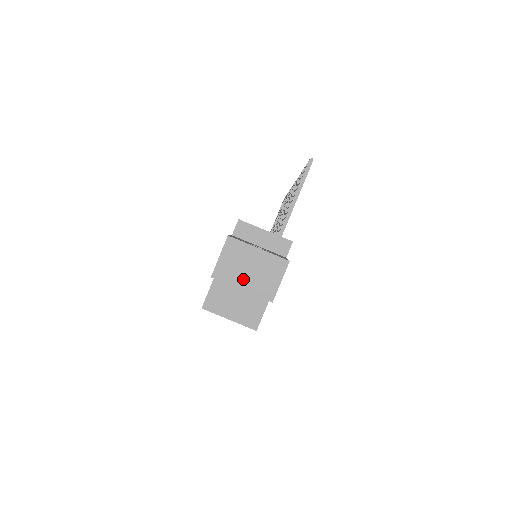
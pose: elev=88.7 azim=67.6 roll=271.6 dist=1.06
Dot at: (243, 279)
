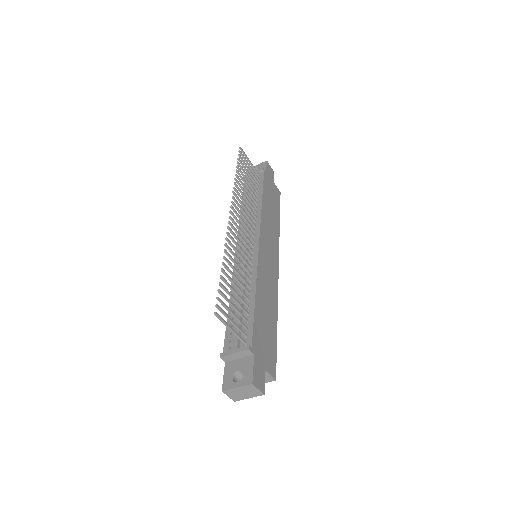
Dot at: (245, 396)
